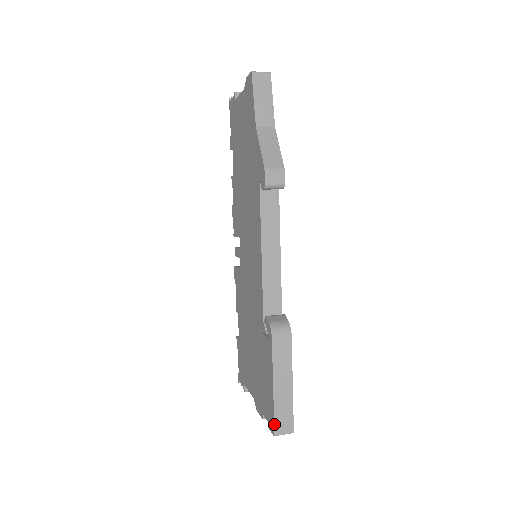
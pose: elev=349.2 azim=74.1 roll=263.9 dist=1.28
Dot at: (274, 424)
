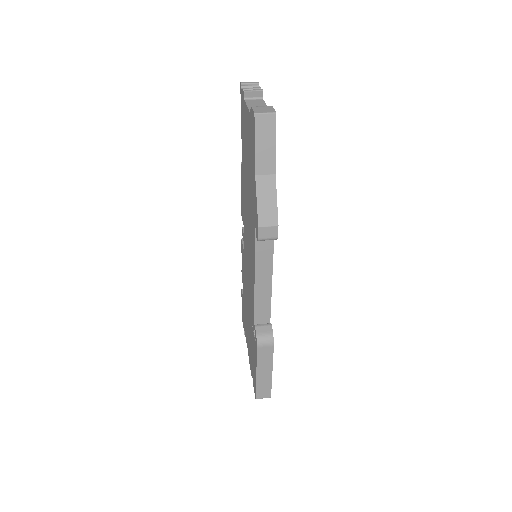
Dot at: (256, 394)
